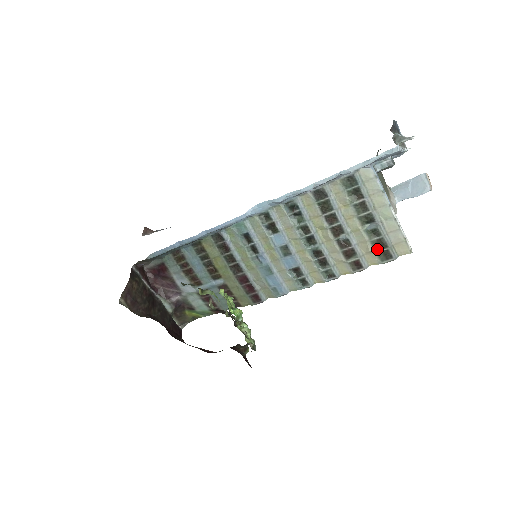
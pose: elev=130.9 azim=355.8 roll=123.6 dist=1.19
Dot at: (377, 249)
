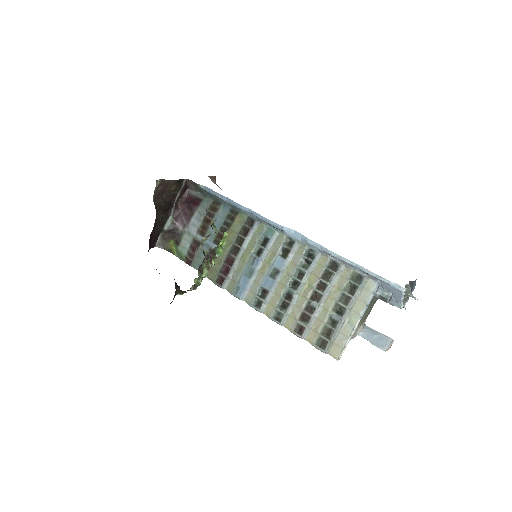
Dot at: (323, 334)
